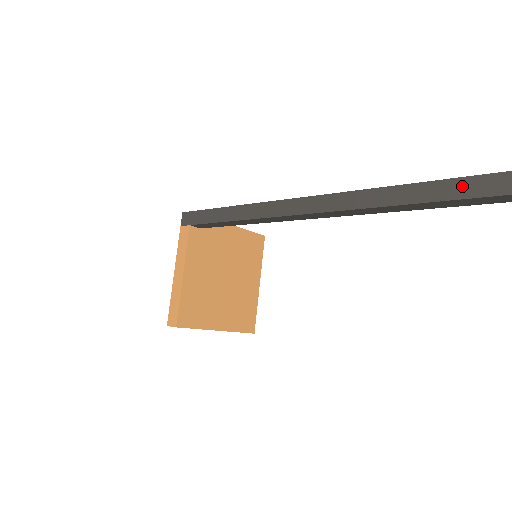
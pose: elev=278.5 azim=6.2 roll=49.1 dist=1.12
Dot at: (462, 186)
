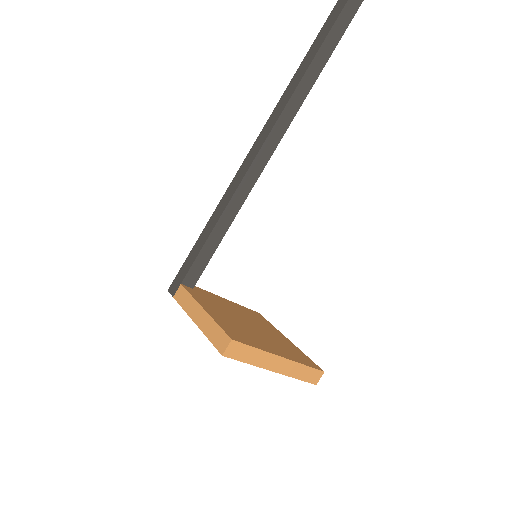
Dot at: (320, 37)
